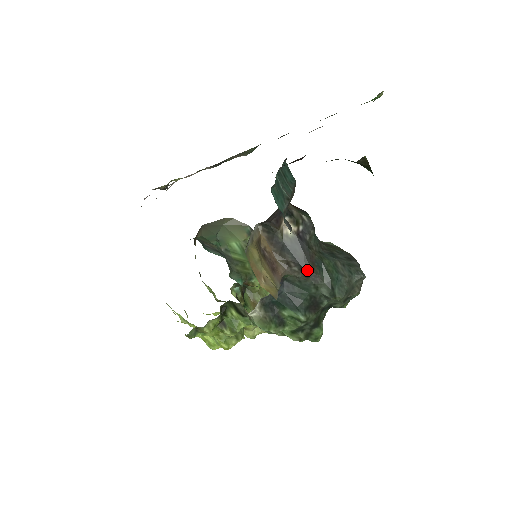
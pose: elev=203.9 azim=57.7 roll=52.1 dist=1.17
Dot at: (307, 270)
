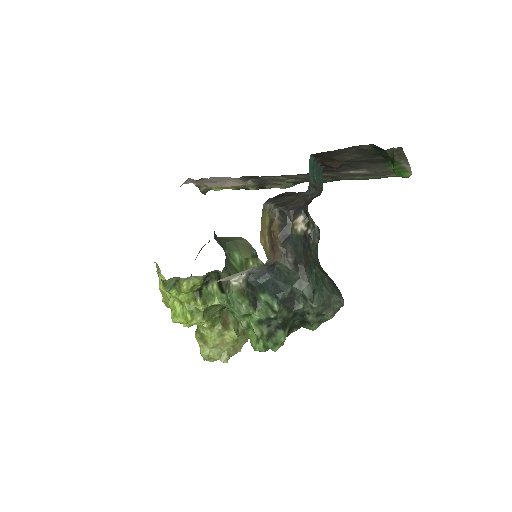
Dot at: (300, 264)
